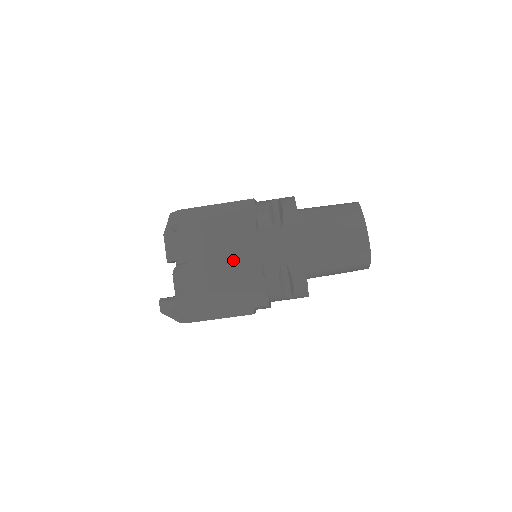
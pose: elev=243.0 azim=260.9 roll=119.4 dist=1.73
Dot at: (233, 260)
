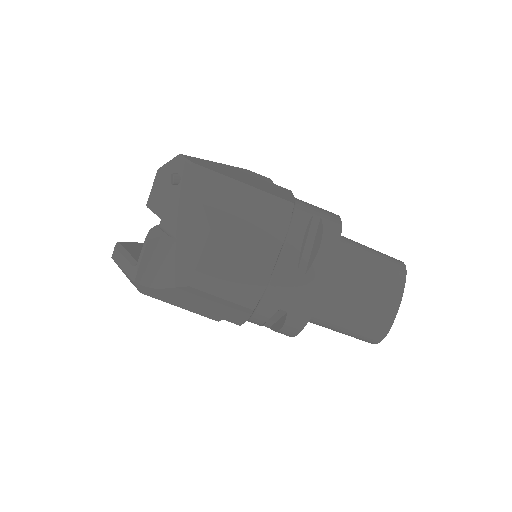
Dot at: (228, 278)
